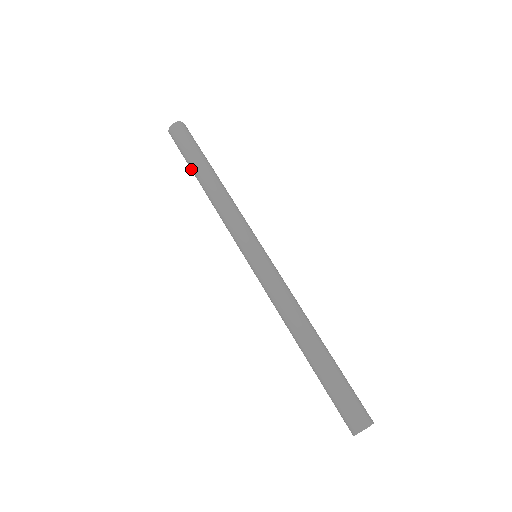
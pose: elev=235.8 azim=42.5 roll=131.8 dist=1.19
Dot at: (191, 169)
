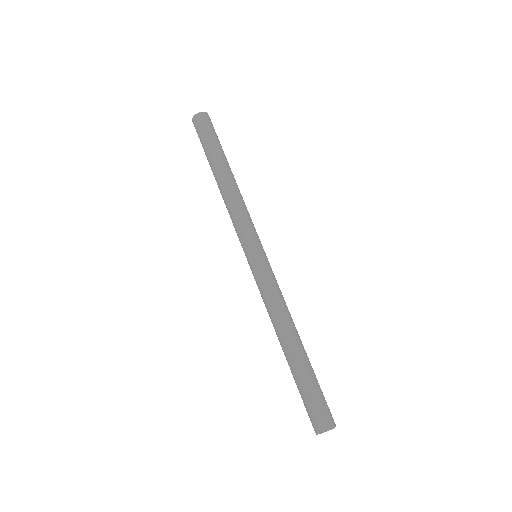
Dot at: (208, 161)
